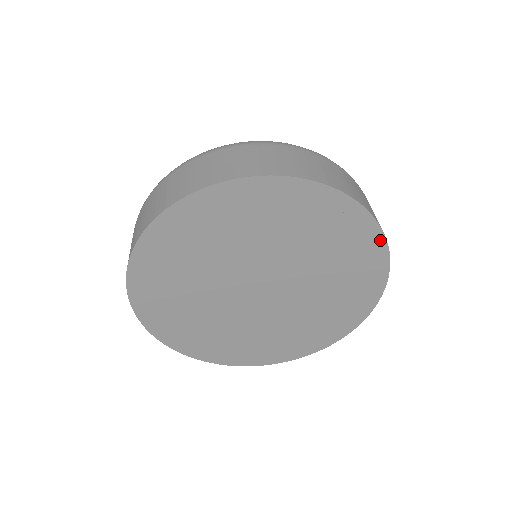
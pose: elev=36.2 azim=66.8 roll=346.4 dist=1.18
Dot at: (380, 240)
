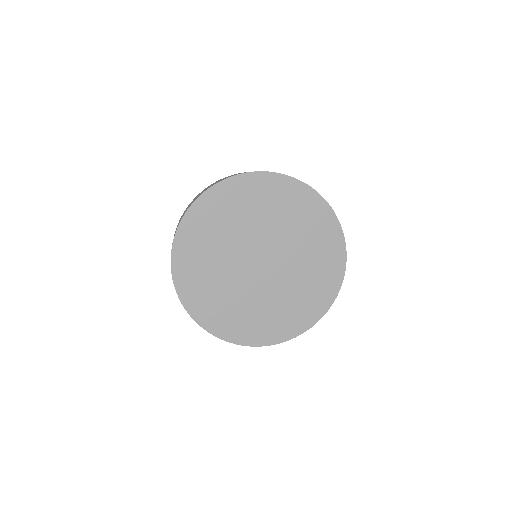
Dot at: (337, 289)
